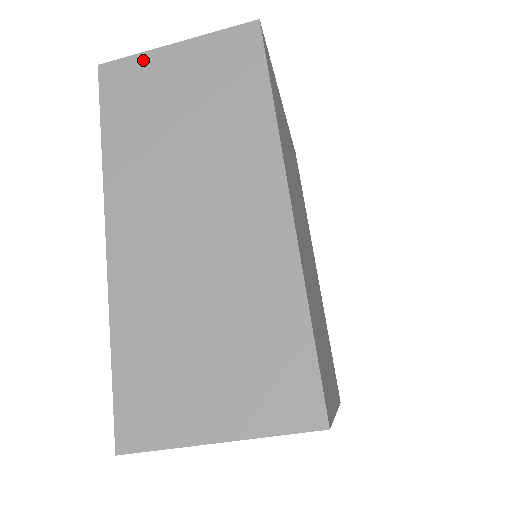
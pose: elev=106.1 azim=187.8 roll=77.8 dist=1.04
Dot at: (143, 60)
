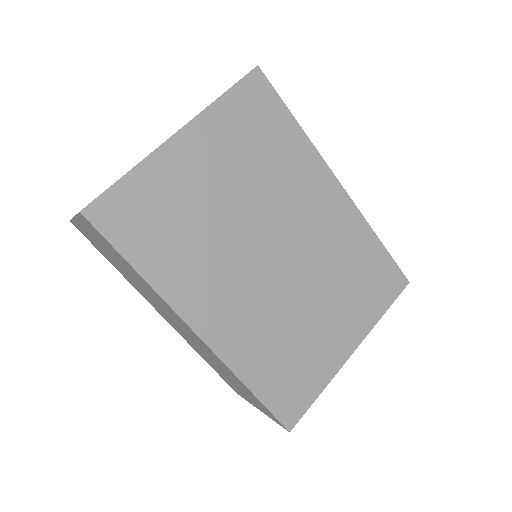
Dot at: (77, 225)
